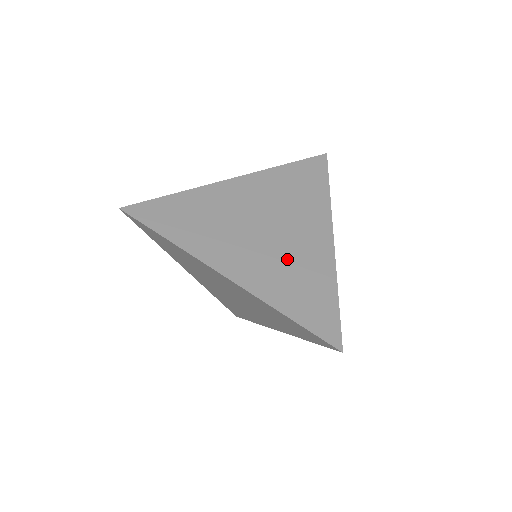
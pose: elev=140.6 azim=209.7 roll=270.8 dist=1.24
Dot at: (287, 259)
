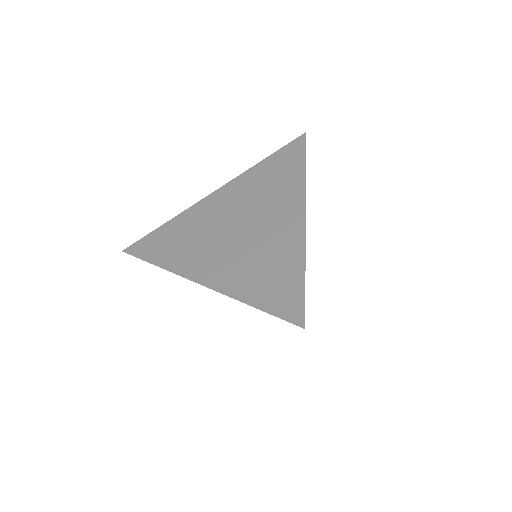
Dot at: (256, 250)
